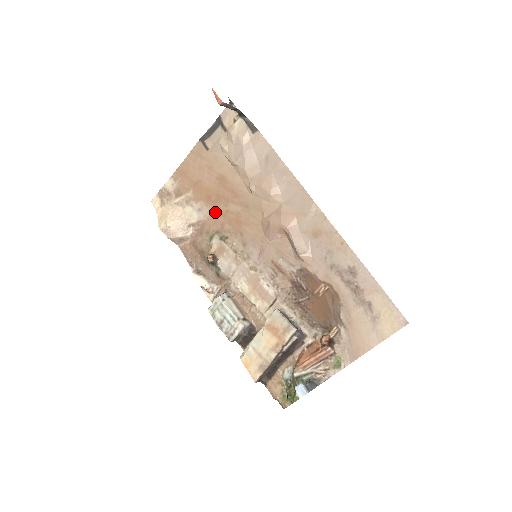
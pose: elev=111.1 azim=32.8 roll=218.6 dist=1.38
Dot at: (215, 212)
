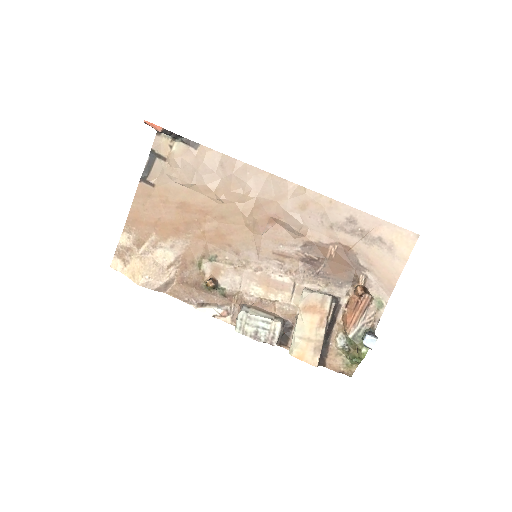
Dot at: (191, 240)
